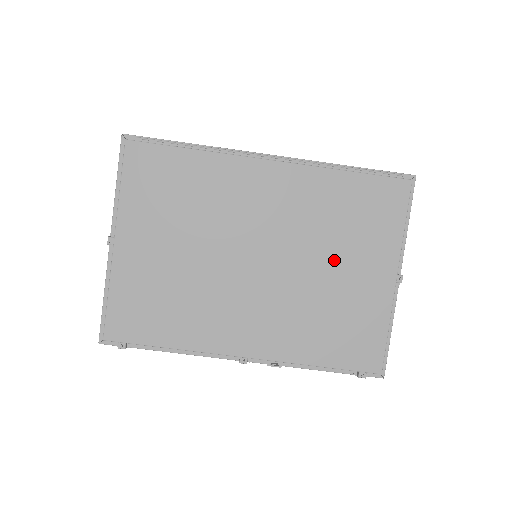
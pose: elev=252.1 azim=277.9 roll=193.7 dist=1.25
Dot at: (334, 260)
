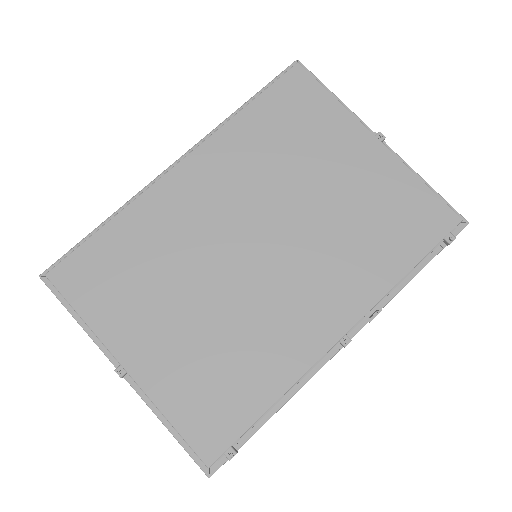
Dot at: (315, 178)
